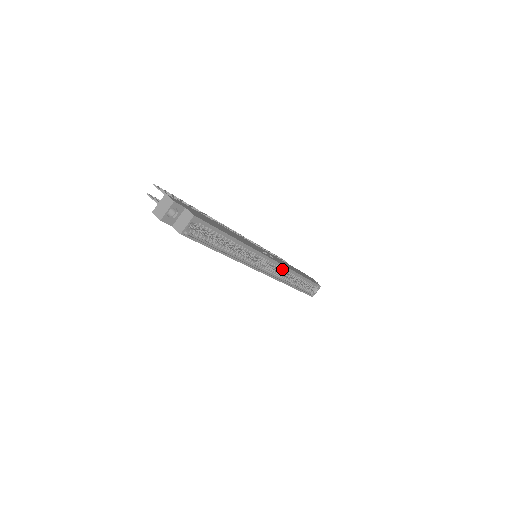
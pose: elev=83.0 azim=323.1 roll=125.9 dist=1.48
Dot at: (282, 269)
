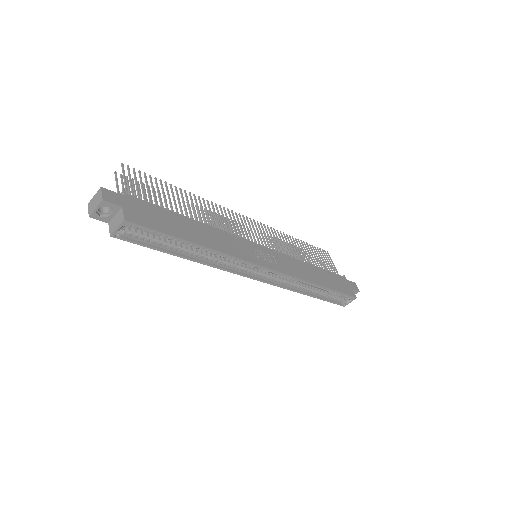
Dot at: (287, 277)
